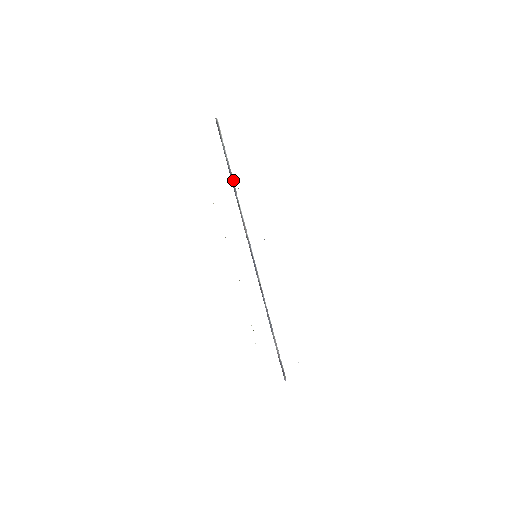
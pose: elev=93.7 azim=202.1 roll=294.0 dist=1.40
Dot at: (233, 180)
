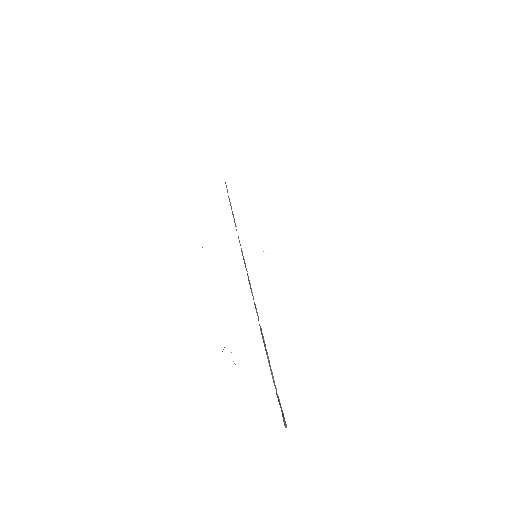
Dot at: occluded
